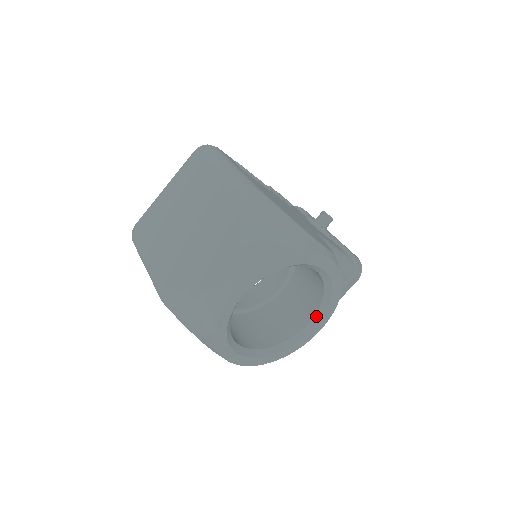
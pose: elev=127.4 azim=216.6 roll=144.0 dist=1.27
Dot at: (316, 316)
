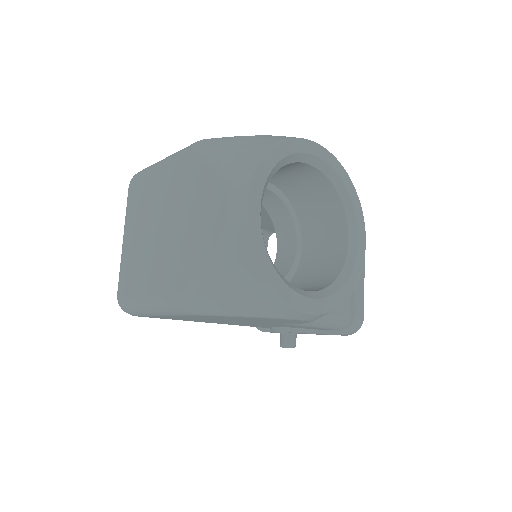
Dot at: (350, 224)
